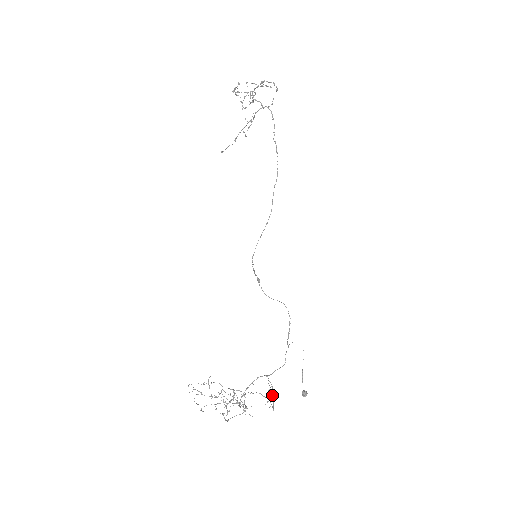
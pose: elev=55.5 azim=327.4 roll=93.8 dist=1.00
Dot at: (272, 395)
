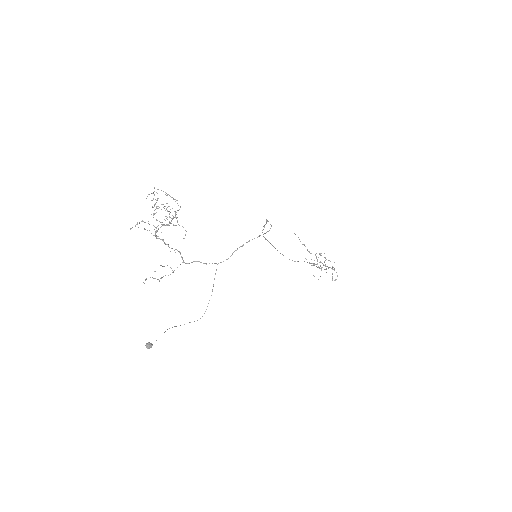
Dot at: (162, 277)
